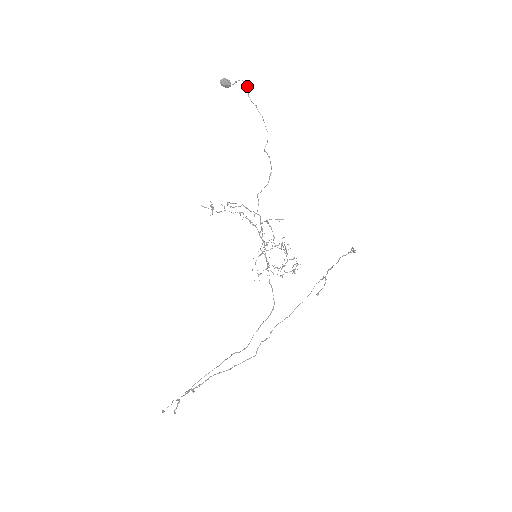
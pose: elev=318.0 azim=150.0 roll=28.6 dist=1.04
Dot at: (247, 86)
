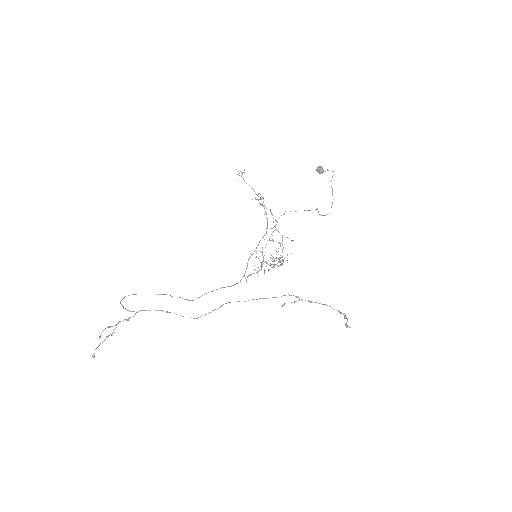
Dot at: occluded
